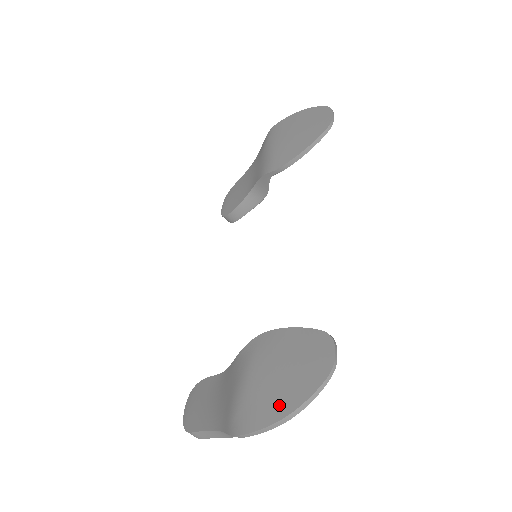
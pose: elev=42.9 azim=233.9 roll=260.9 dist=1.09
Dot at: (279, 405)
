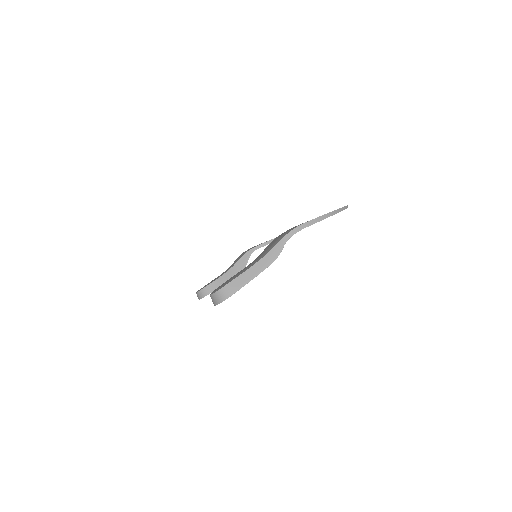
Dot at: occluded
